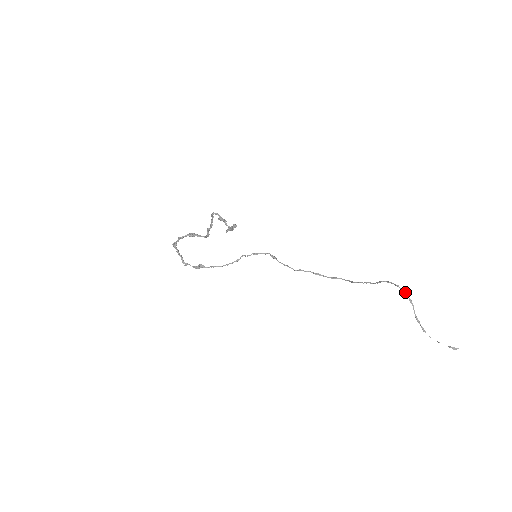
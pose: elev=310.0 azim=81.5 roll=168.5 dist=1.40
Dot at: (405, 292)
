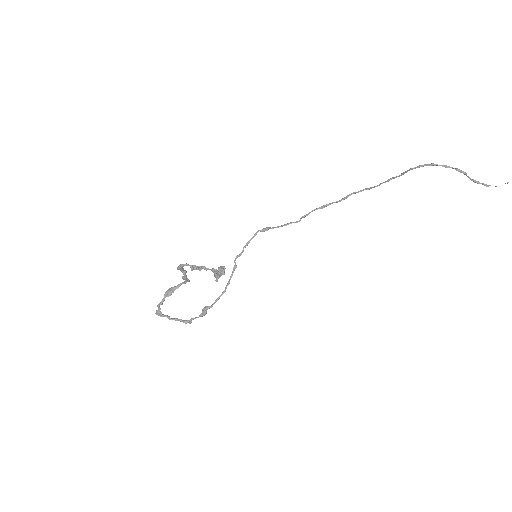
Dot at: (447, 166)
